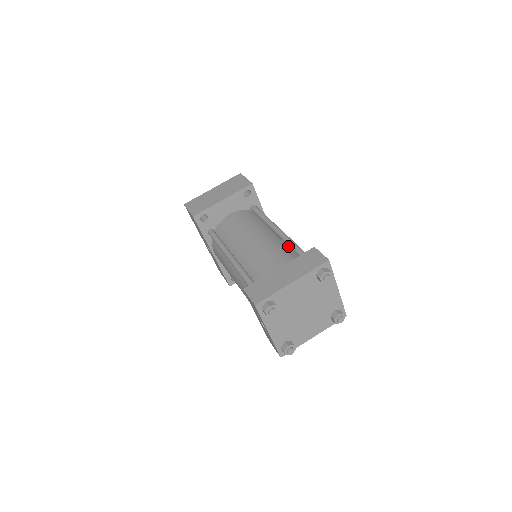
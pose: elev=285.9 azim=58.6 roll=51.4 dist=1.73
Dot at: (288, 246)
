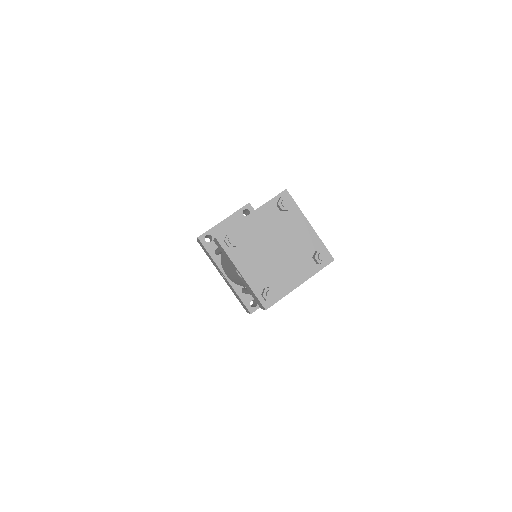
Dot at: occluded
